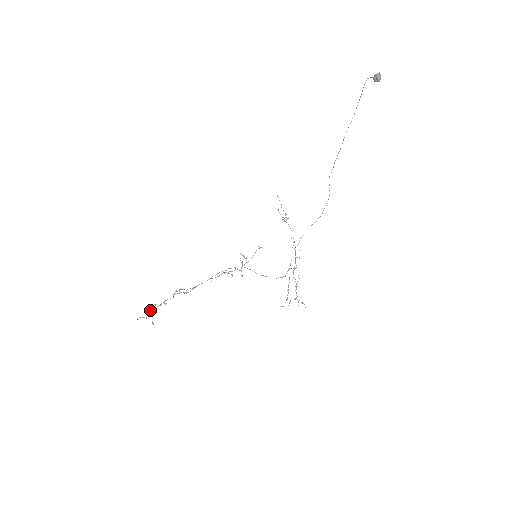
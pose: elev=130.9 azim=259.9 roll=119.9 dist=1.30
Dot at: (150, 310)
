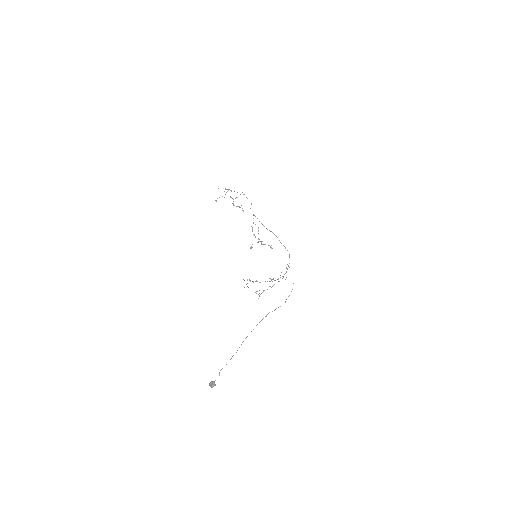
Dot at: (216, 200)
